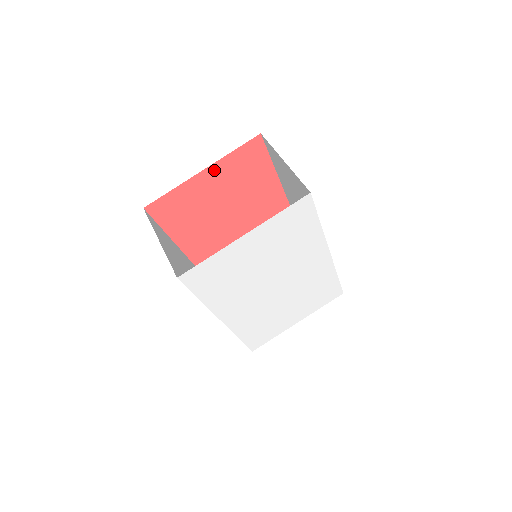
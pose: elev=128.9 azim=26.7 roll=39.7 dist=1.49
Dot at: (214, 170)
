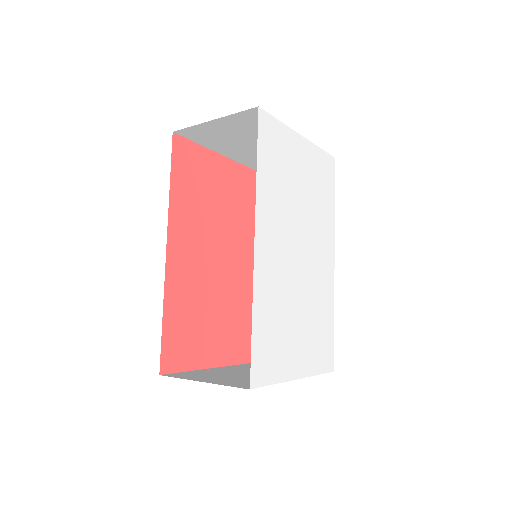
Dot at: (227, 165)
